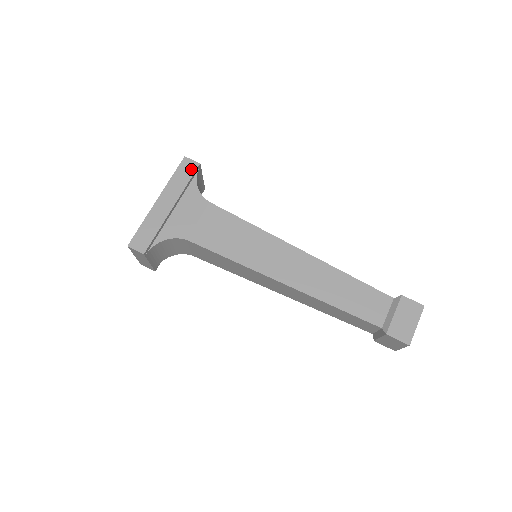
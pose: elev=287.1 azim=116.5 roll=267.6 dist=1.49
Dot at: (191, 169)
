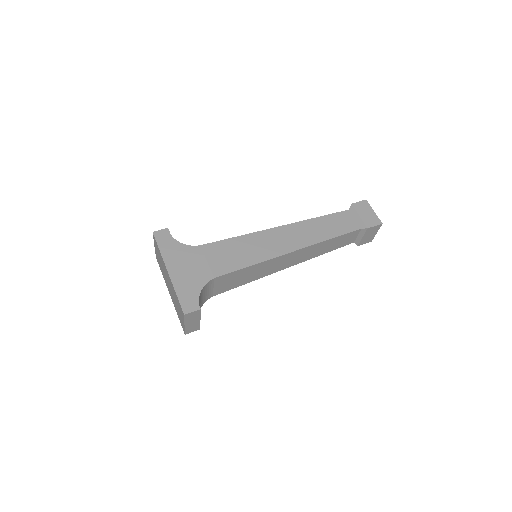
Dot at: (166, 236)
